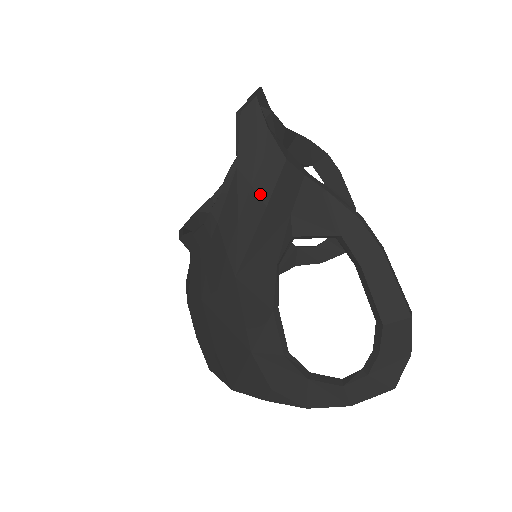
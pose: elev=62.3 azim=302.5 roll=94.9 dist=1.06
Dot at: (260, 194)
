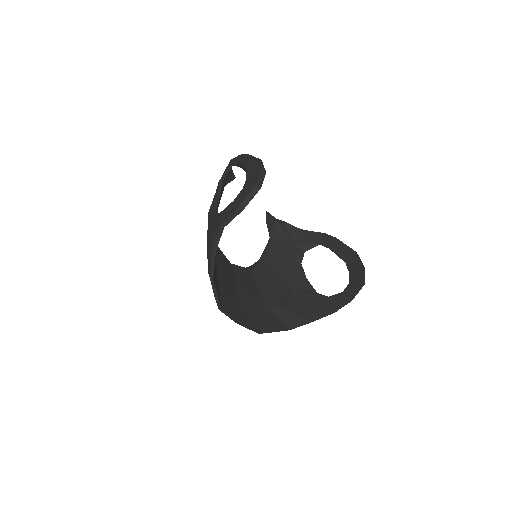
Dot at: occluded
